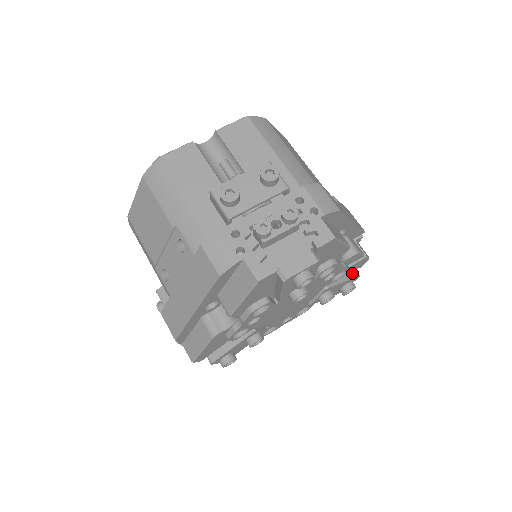
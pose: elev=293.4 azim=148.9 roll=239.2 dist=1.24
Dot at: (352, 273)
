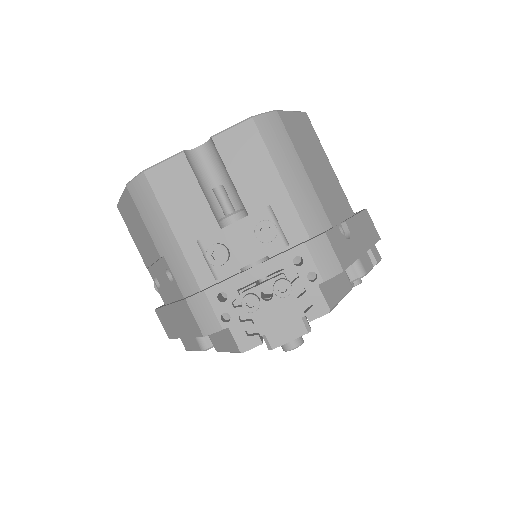
Dot at: occluded
